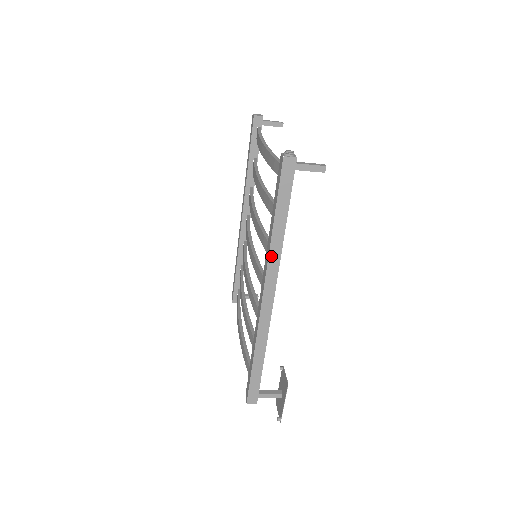
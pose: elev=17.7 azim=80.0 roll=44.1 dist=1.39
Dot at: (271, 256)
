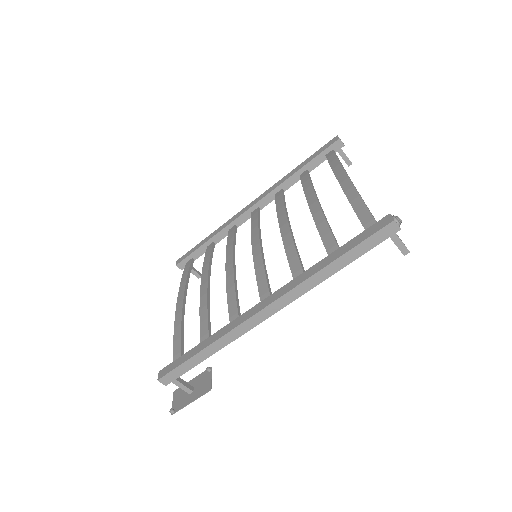
Dot at: (304, 283)
